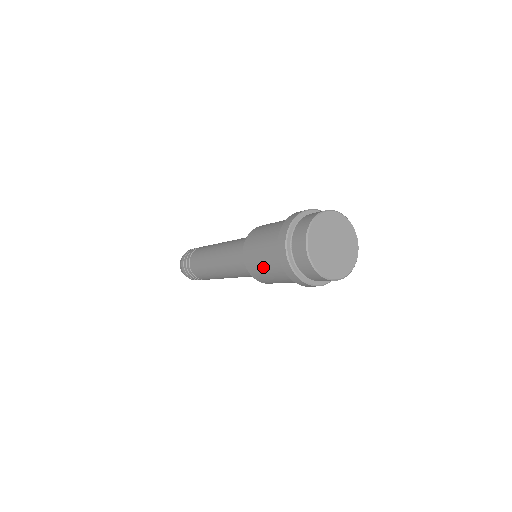
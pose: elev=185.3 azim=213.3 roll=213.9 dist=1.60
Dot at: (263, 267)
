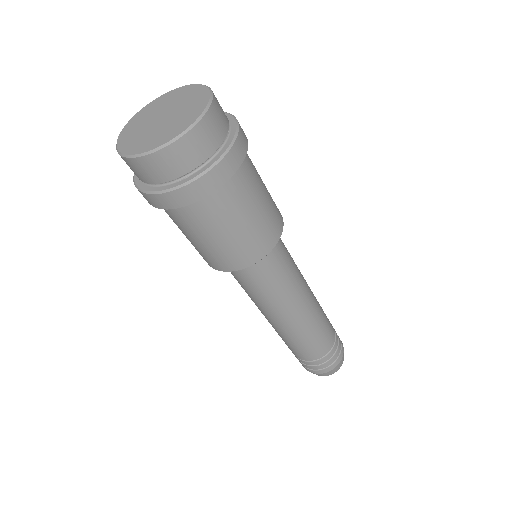
Dot at: occluded
